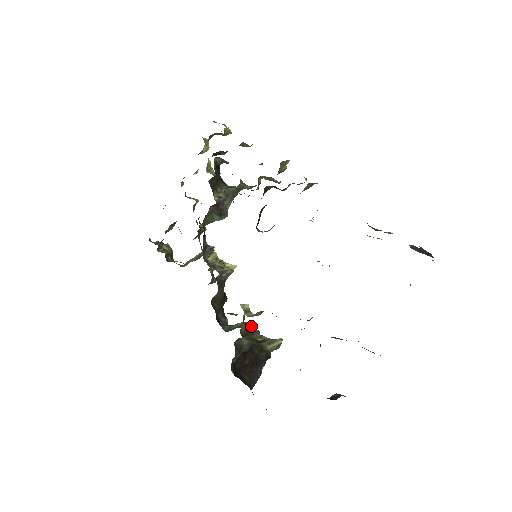
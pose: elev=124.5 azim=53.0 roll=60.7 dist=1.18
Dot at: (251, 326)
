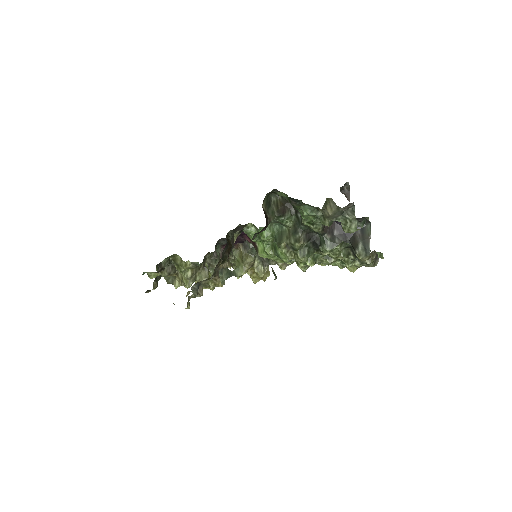
Dot at: occluded
